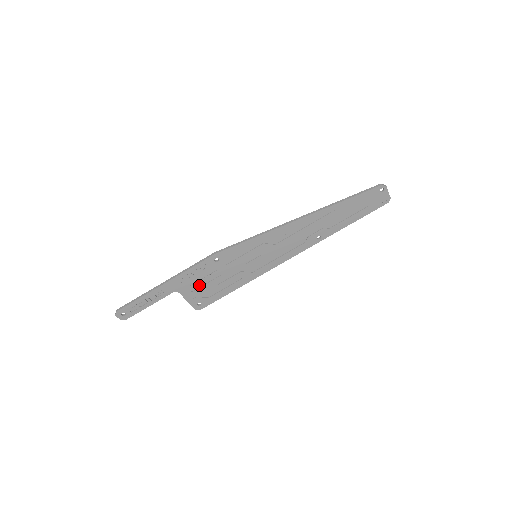
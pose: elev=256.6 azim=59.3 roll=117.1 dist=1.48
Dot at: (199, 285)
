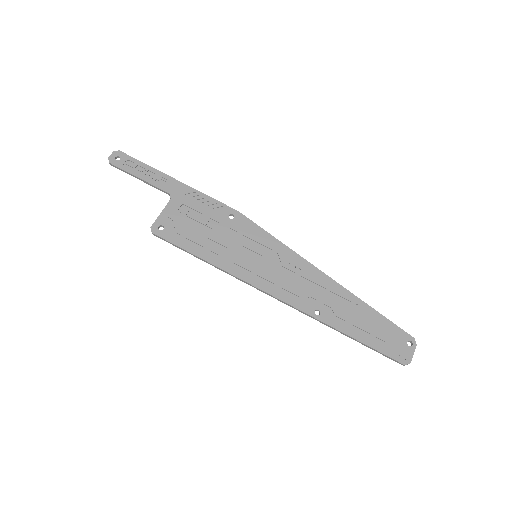
Dot at: (190, 215)
